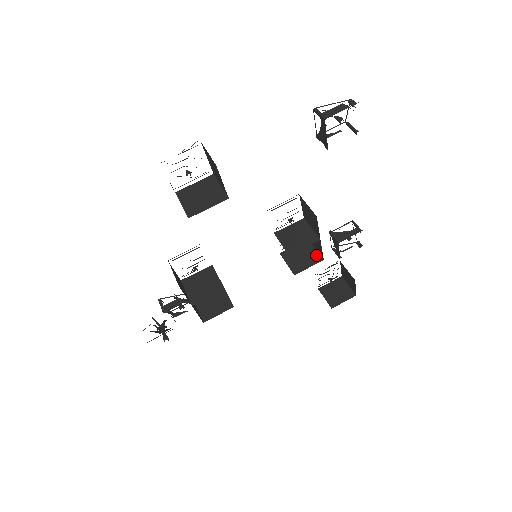
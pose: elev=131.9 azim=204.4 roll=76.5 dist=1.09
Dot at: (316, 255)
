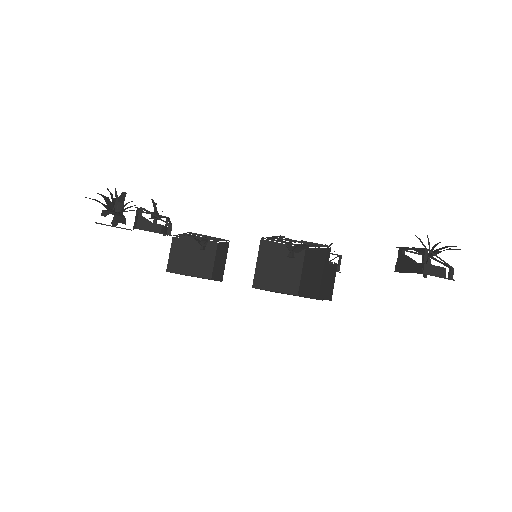
Dot at: occluded
